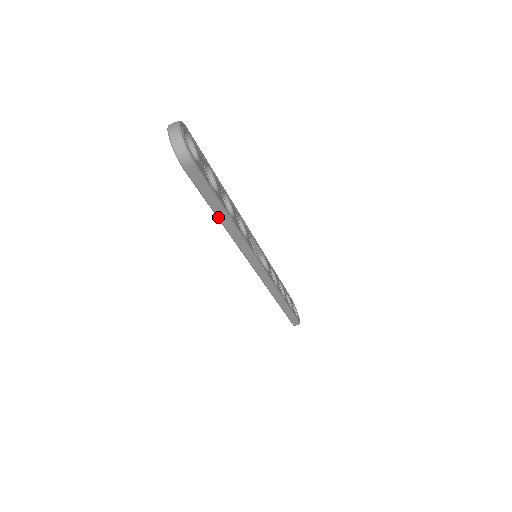
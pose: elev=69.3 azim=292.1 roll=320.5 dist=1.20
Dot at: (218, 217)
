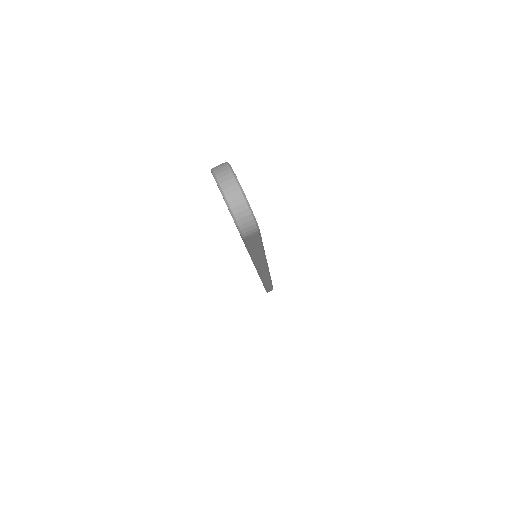
Dot at: (253, 258)
